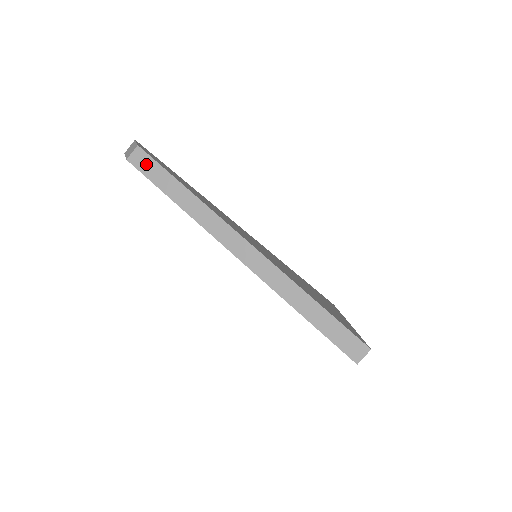
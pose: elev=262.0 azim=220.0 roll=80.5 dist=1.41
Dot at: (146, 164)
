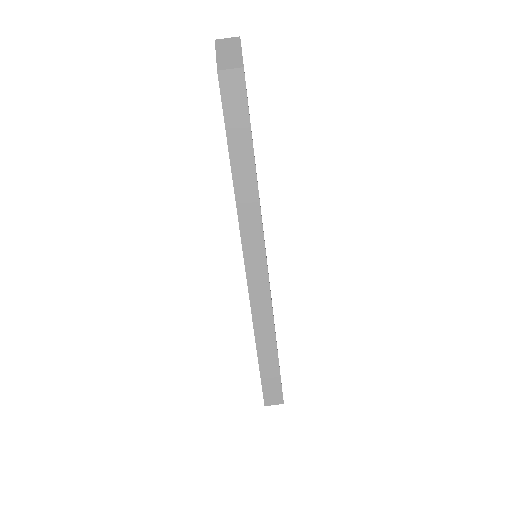
Dot at: (235, 98)
